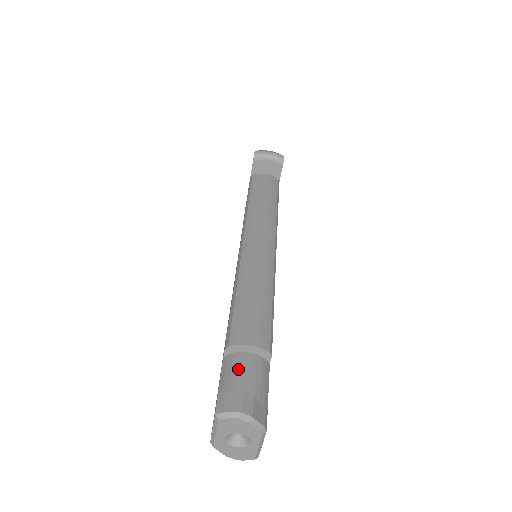
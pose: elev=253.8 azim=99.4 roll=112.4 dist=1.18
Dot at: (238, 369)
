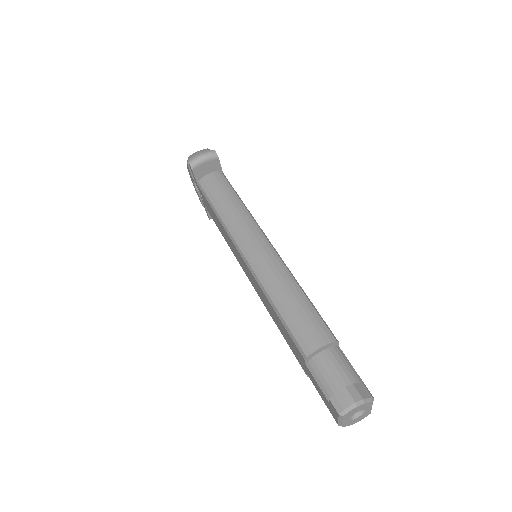
Dot at: (325, 369)
